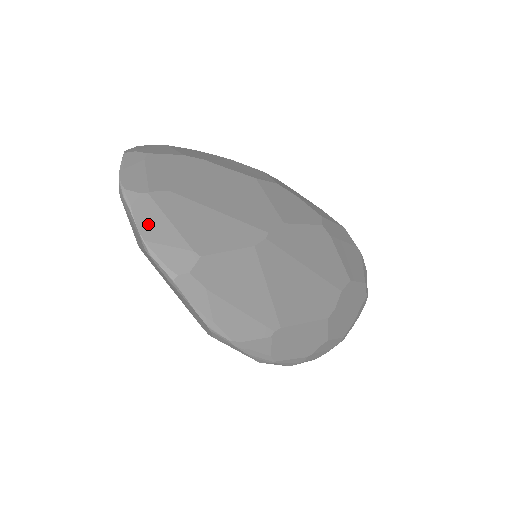
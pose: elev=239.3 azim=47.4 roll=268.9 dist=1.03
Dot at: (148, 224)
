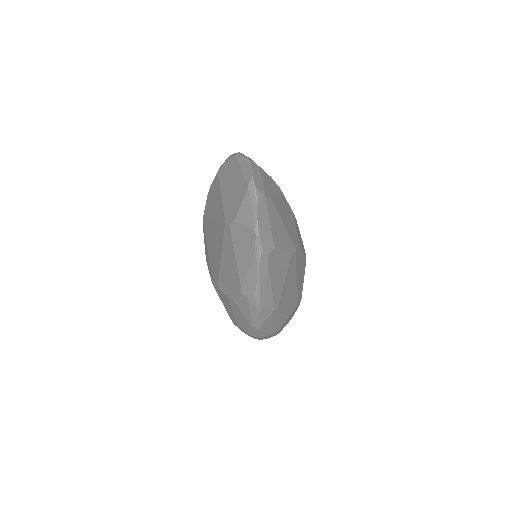
Dot at: (261, 215)
